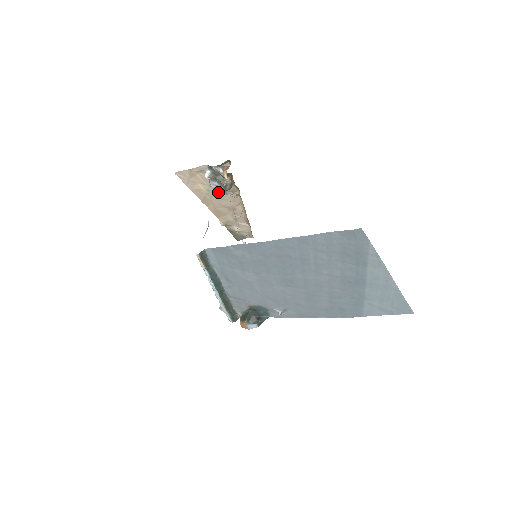
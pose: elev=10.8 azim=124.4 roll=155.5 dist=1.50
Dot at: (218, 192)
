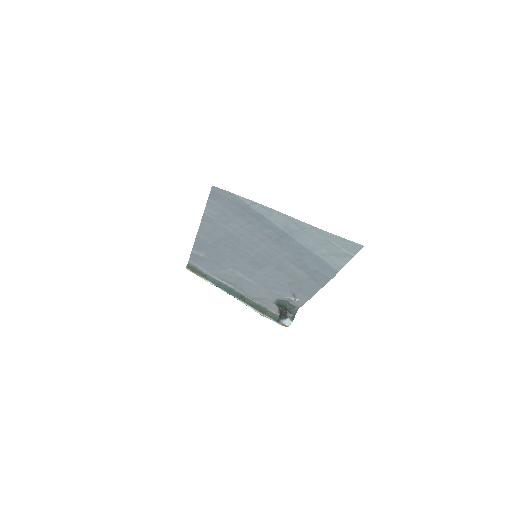
Dot at: occluded
